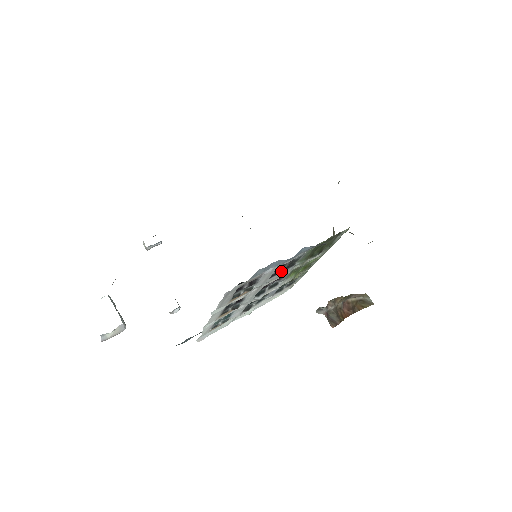
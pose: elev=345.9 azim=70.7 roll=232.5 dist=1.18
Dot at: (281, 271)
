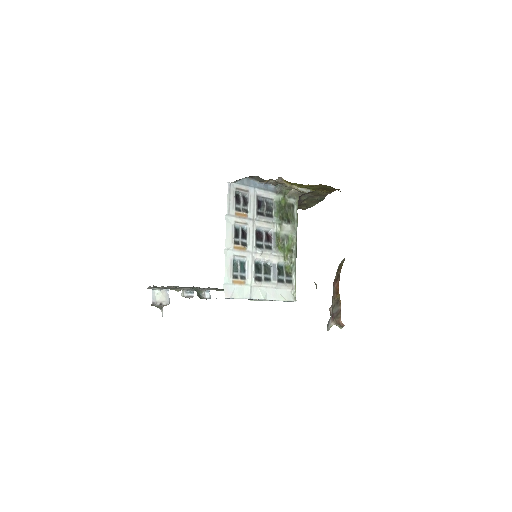
Dot at: (264, 215)
